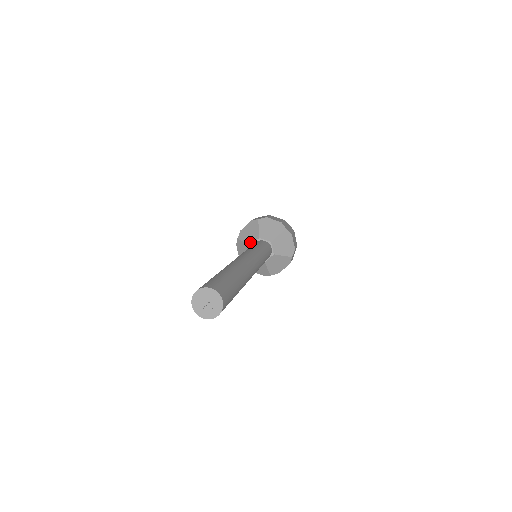
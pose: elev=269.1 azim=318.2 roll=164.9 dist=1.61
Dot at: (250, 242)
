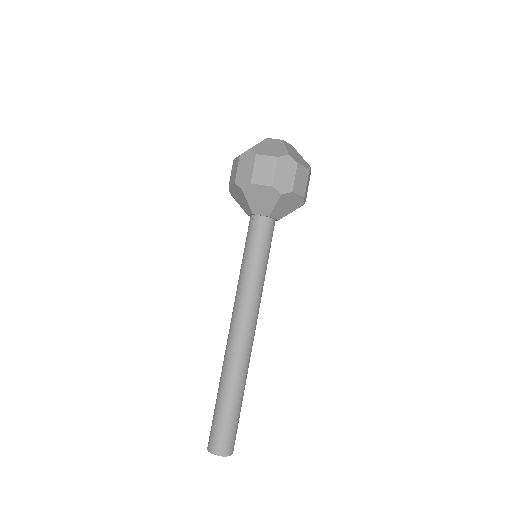
Dot at: (245, 211)
